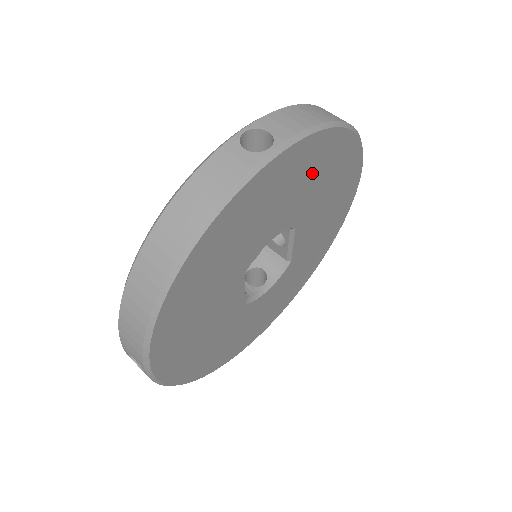
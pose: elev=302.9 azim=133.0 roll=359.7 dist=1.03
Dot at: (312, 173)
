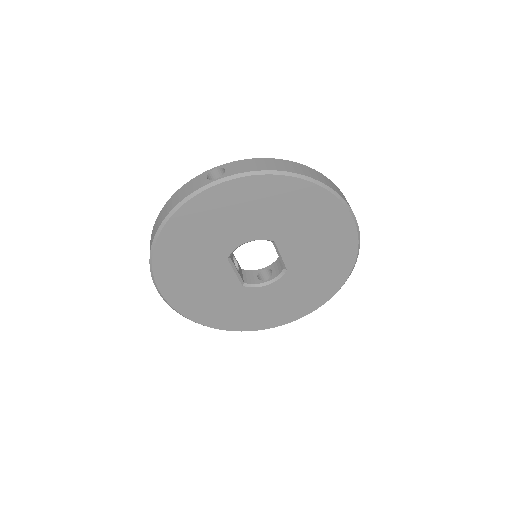
Dot at: (271, 203)
